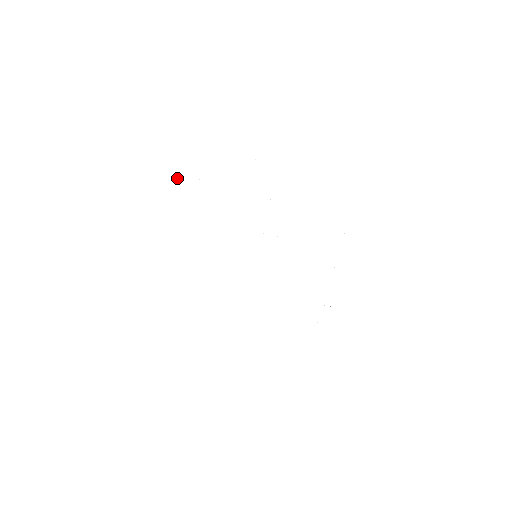
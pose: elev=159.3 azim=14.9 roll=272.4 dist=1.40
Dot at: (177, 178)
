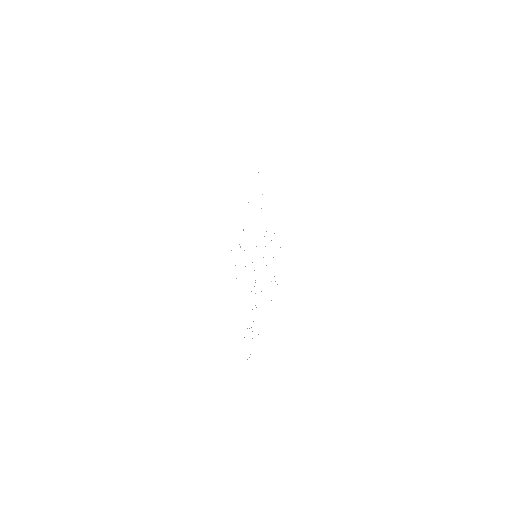
Dot at: occluded
